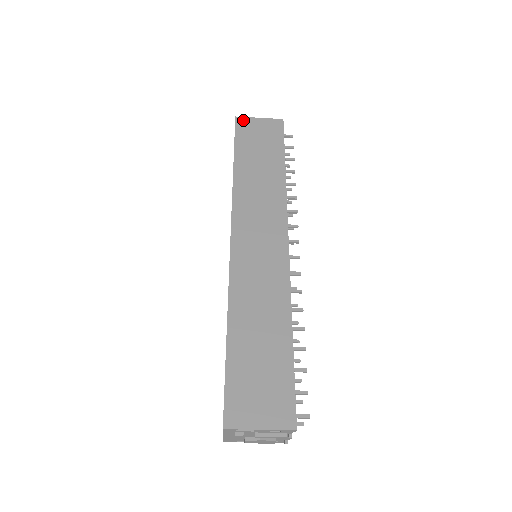
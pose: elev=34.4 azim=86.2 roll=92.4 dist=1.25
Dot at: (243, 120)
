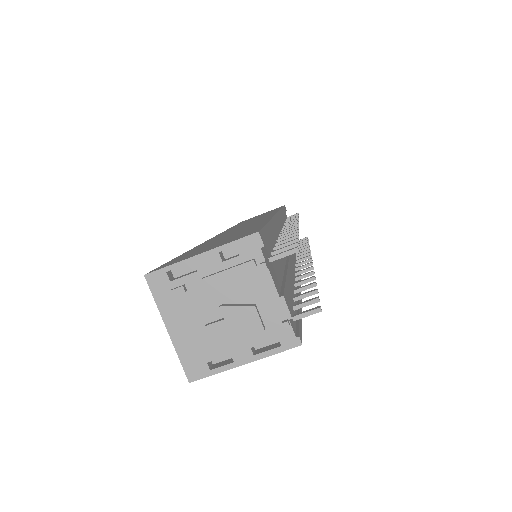
Dot at: occluded
